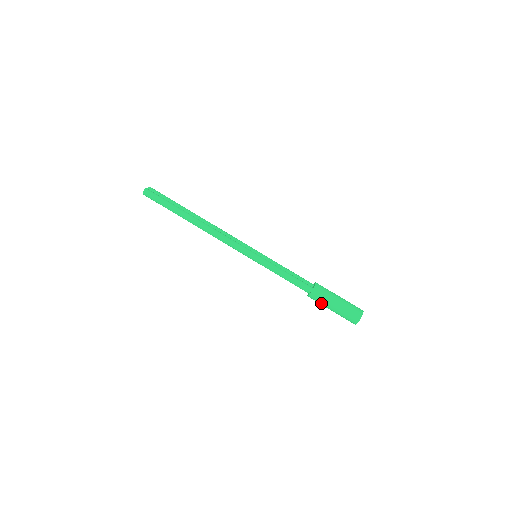
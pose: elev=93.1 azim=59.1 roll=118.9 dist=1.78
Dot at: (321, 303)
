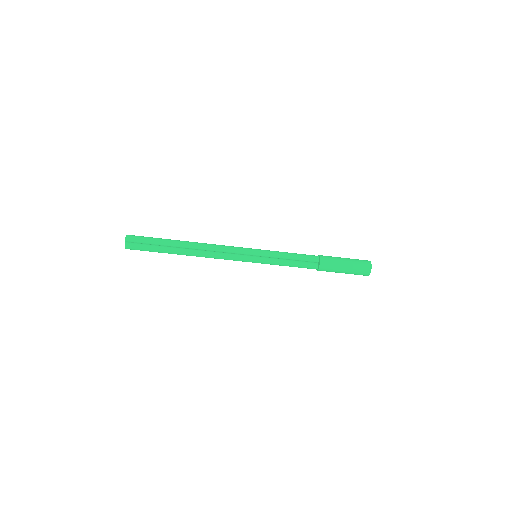
Dot at: occluded
